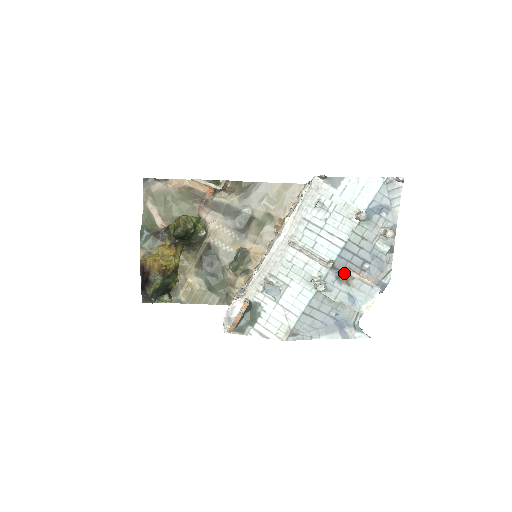
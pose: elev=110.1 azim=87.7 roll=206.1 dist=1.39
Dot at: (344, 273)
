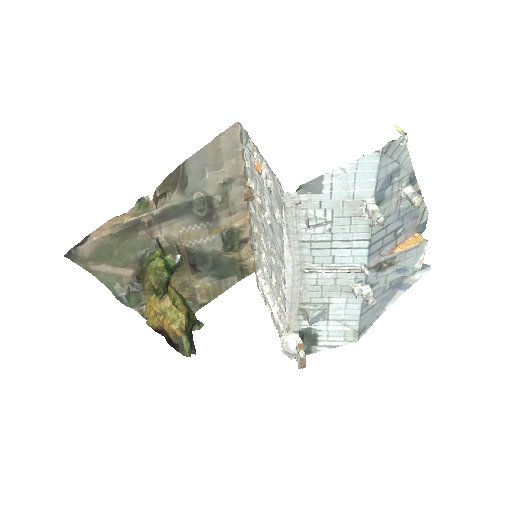
Dot at: (383, 262)
